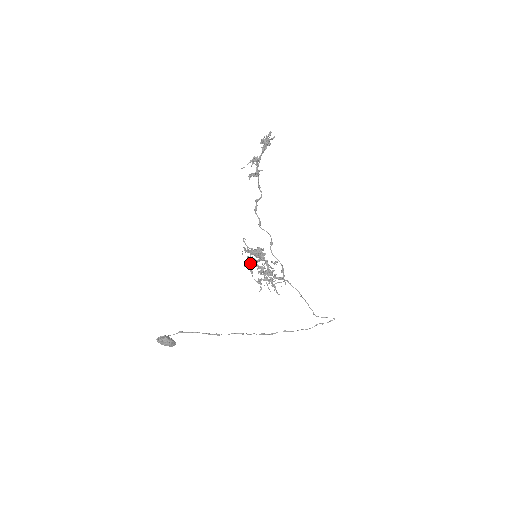
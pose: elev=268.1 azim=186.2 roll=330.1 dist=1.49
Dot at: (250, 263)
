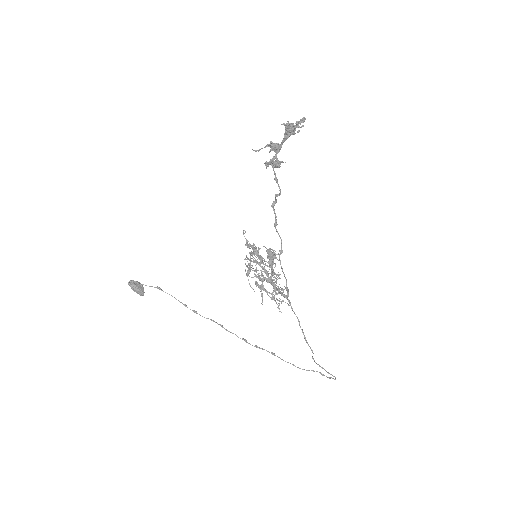
Dot at: (253, 260)
